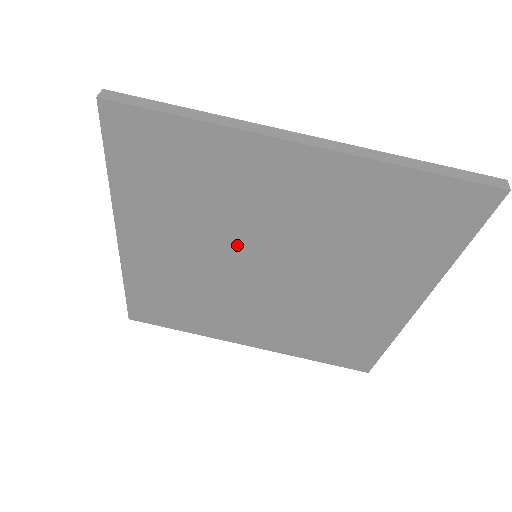
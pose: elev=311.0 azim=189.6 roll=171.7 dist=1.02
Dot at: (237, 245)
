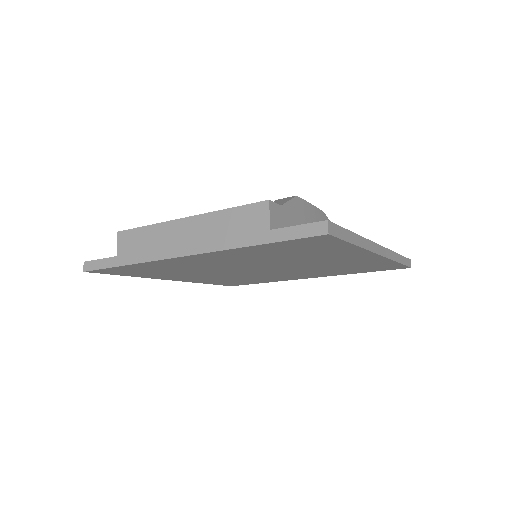
Dot at: (268, 264)
